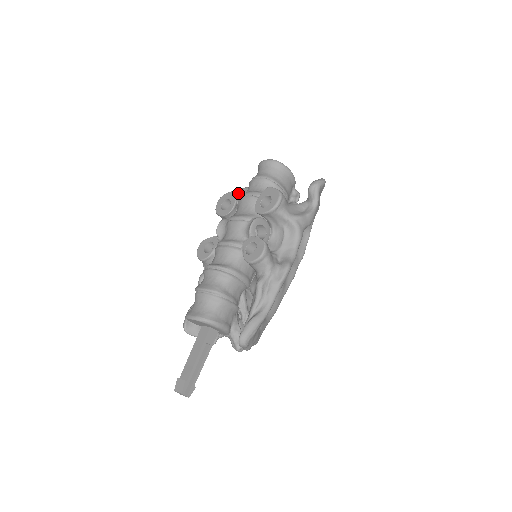
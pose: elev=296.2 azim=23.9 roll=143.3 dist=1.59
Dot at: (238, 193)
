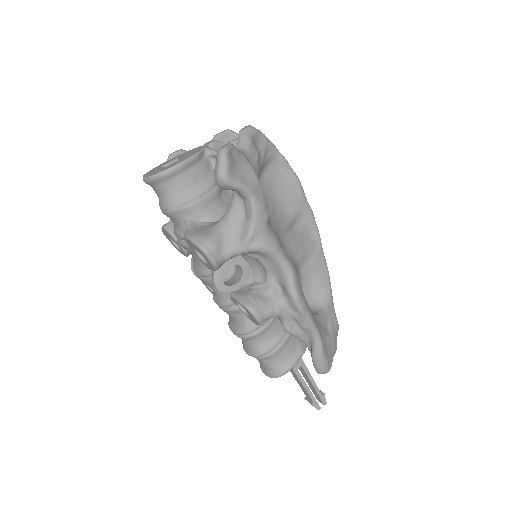
Dot at: (169, 229)
